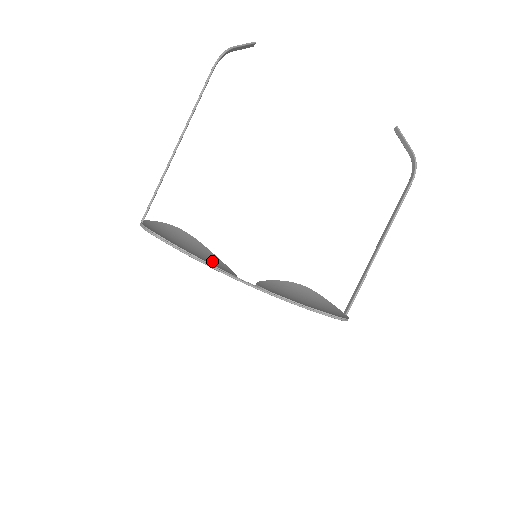
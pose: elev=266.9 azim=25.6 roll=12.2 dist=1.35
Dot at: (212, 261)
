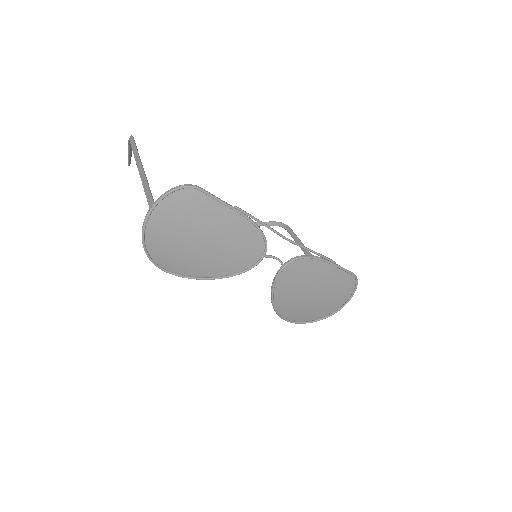
Dot at: (229, 256)
